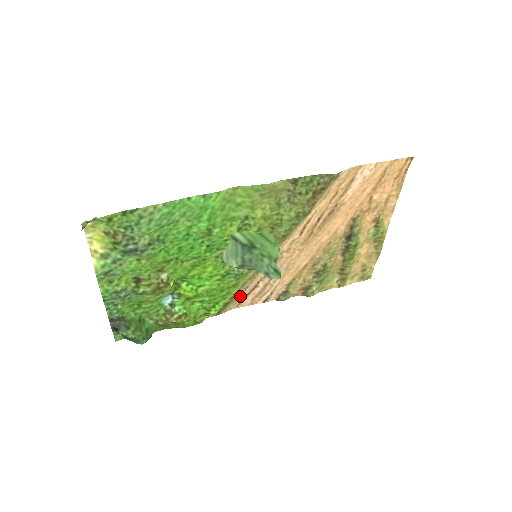
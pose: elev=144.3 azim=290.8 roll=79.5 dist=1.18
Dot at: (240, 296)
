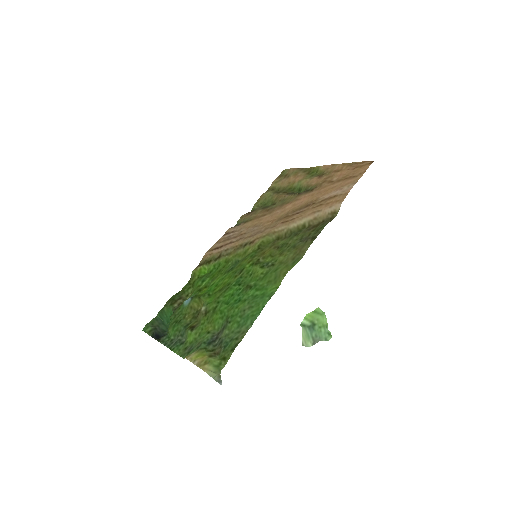
Dot at: (218, 253)
